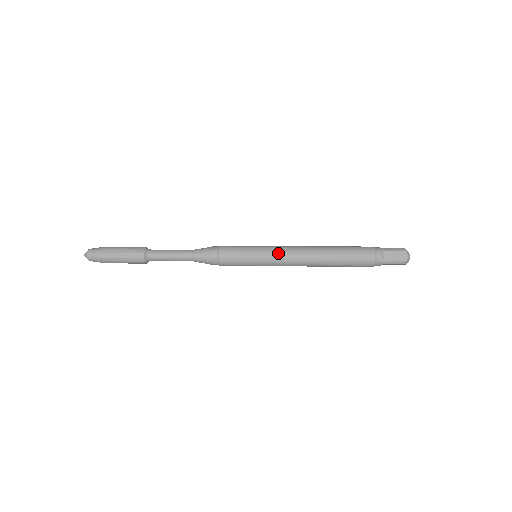
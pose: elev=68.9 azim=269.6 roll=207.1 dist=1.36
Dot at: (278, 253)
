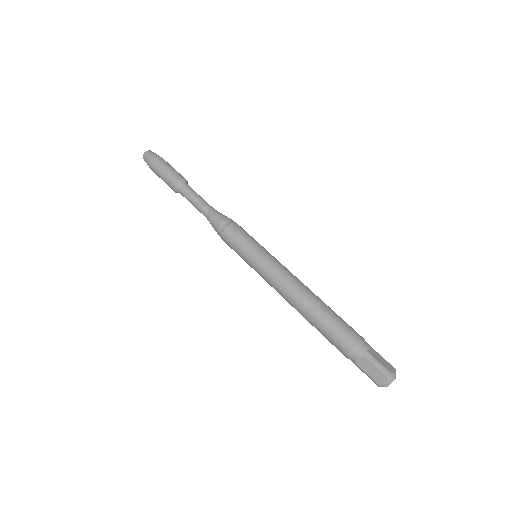
Dot at: (279, 262)
